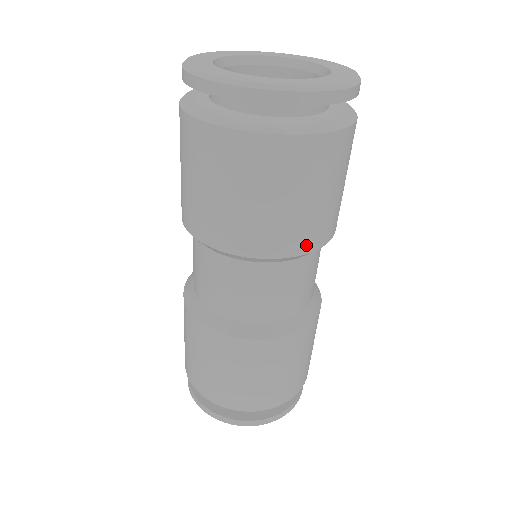
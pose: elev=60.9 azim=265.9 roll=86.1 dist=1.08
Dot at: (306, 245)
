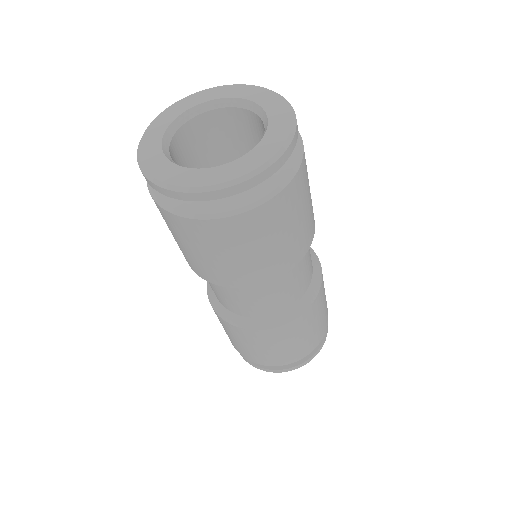
Dot at: (291, 263)
